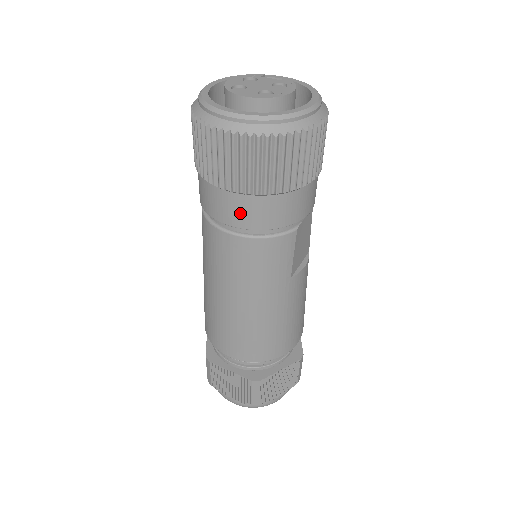
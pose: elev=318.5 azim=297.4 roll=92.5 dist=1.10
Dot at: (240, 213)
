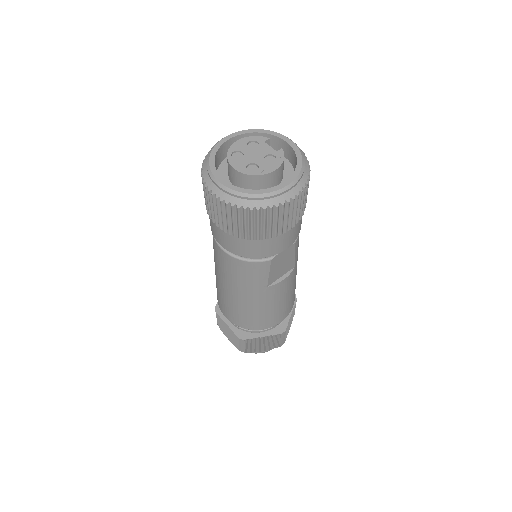
Dot at: (225, 241)
